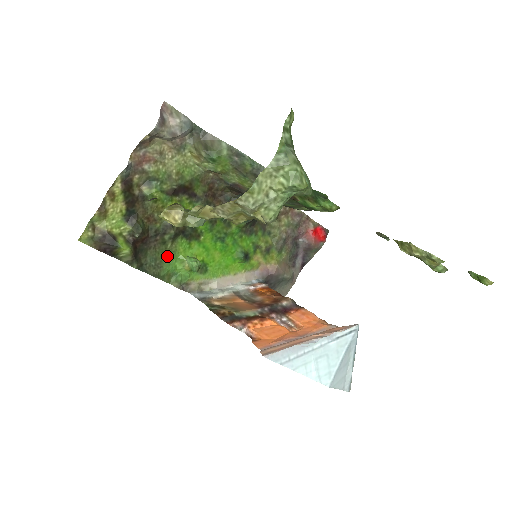
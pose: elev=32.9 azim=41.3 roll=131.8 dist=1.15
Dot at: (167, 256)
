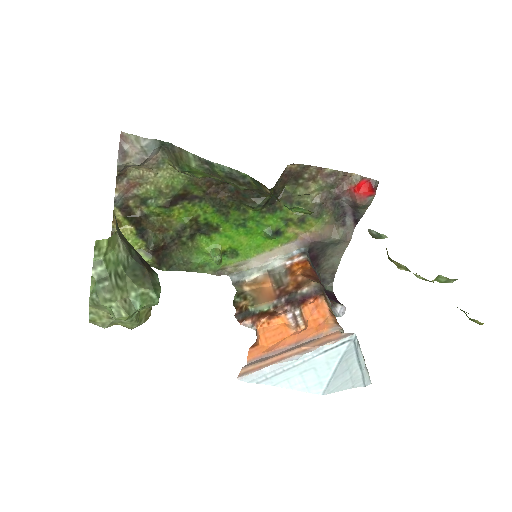
Dot at: (192, 252)
